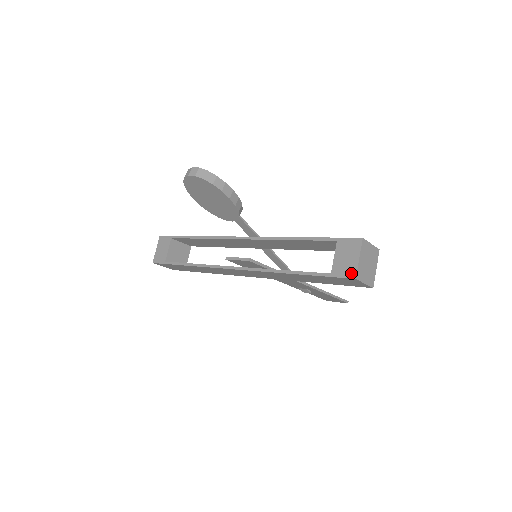
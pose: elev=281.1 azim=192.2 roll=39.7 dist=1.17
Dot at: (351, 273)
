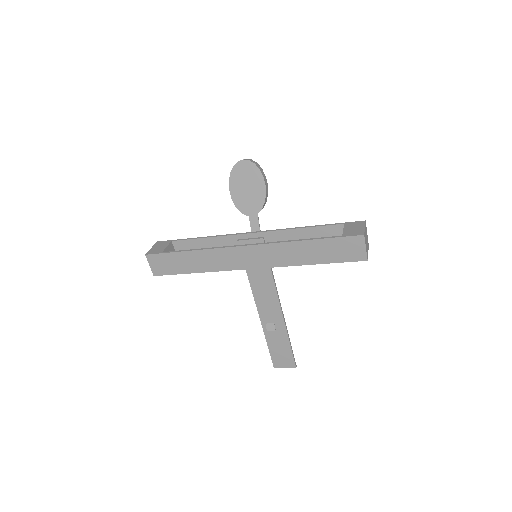
Dot at: (360, 233)
